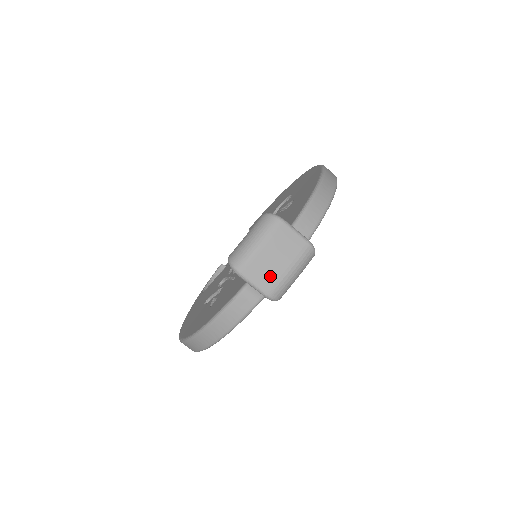
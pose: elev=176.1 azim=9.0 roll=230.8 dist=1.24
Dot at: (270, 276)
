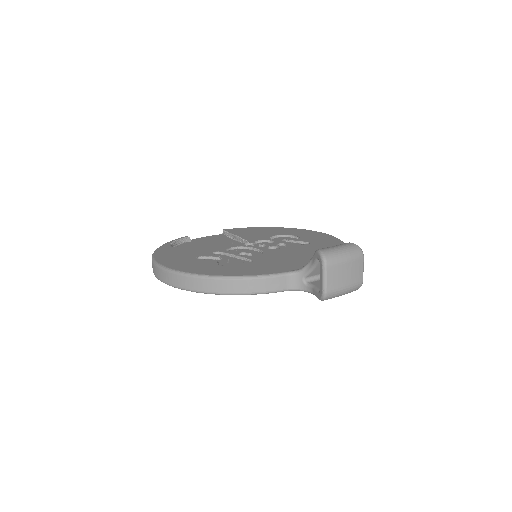
Dot at: (337, 282)
